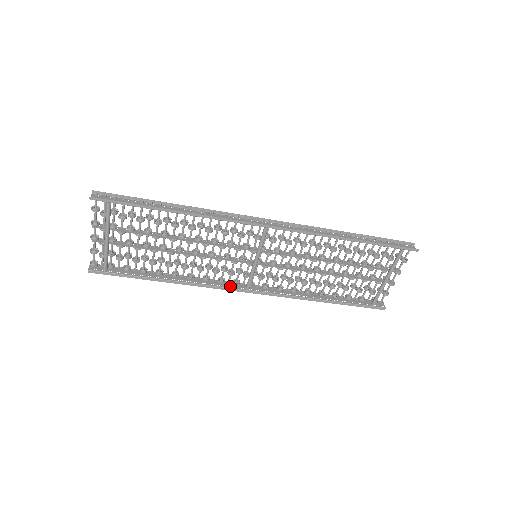
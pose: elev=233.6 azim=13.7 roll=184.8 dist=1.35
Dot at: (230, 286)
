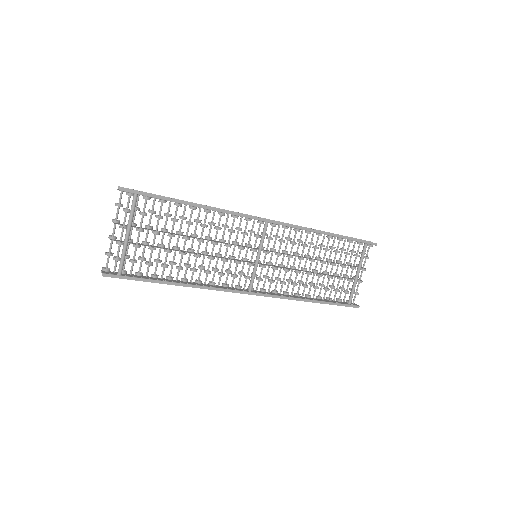
Dot at: (234, 289)
